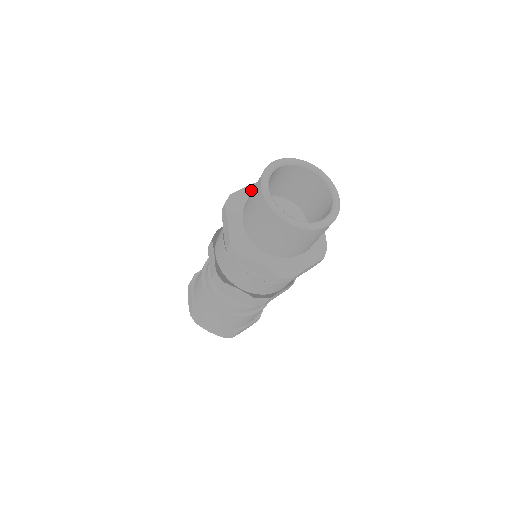
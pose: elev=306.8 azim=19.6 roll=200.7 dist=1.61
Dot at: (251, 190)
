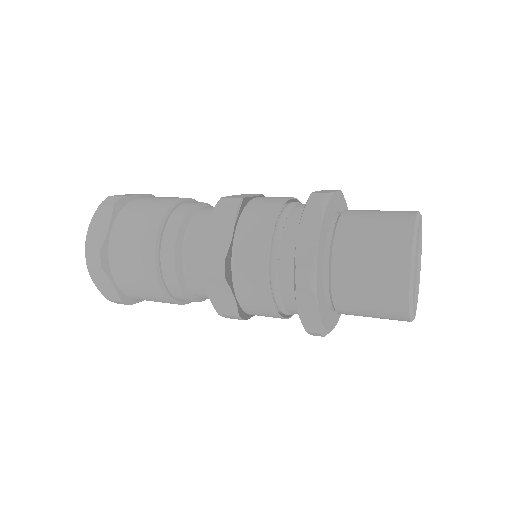
Dot at: (322, 238)
